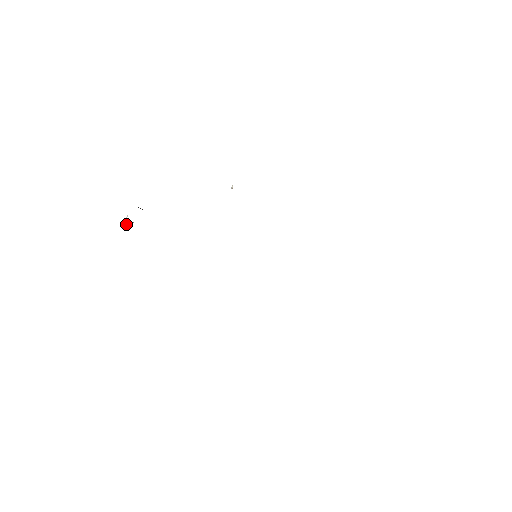
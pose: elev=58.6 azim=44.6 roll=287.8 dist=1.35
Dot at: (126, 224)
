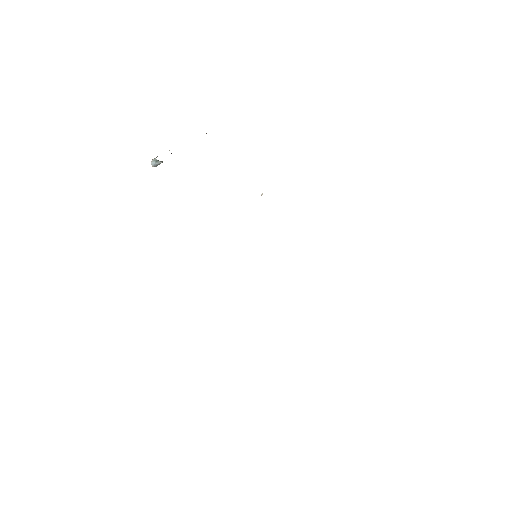
Dot at: (154, 160)
